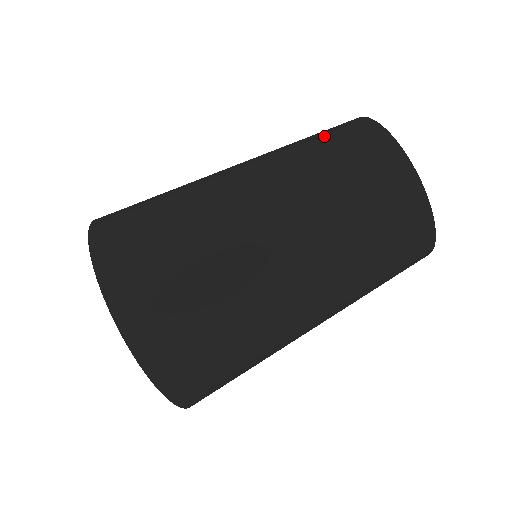
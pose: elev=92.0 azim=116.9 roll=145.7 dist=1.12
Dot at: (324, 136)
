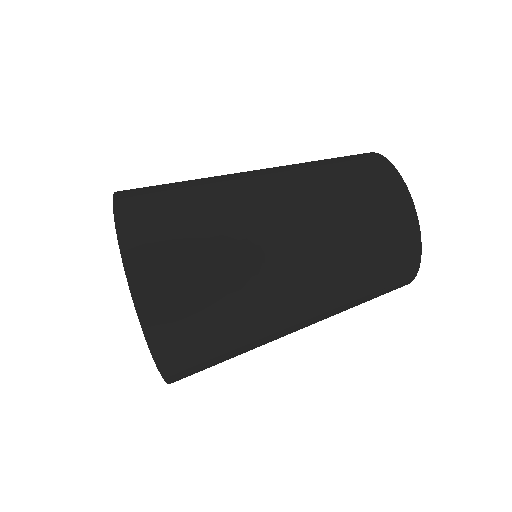
Dot at: (351, 173)
